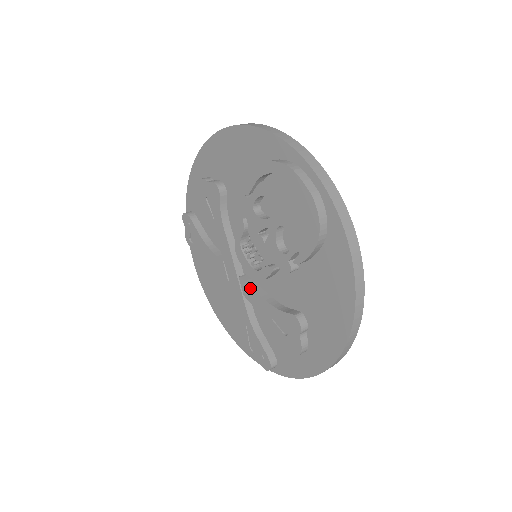
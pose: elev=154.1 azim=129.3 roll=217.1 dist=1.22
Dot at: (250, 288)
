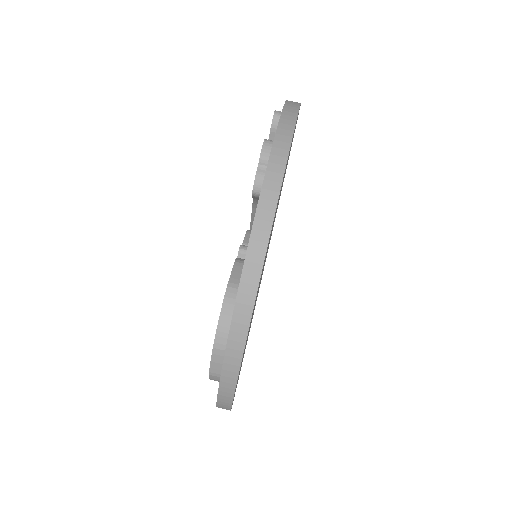
Dot at: occluded
